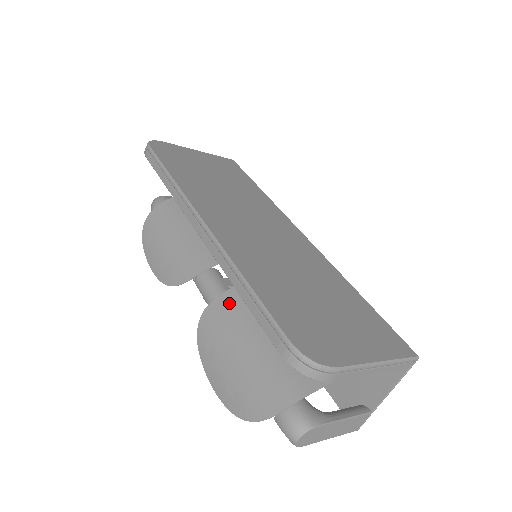
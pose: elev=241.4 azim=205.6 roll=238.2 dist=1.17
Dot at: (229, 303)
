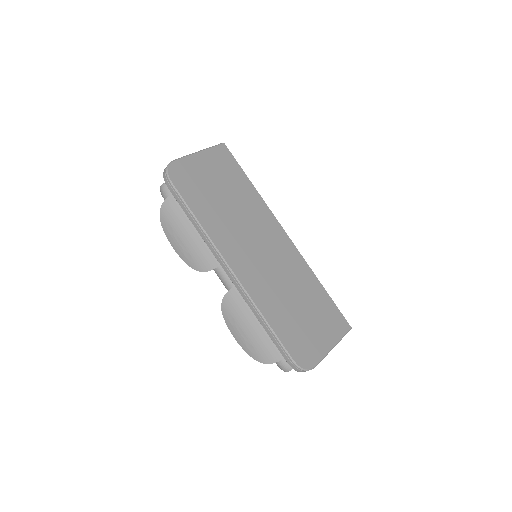
Dot at: occluded
